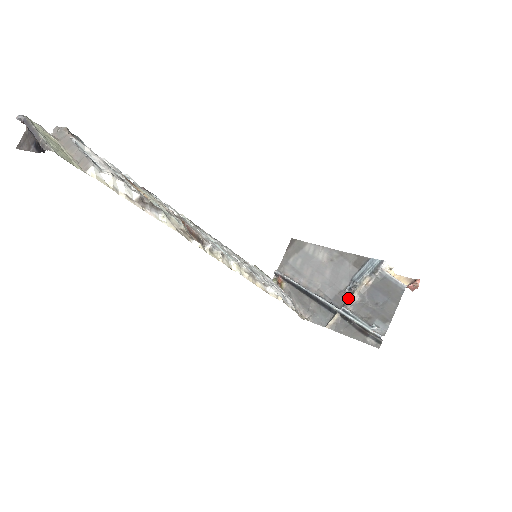
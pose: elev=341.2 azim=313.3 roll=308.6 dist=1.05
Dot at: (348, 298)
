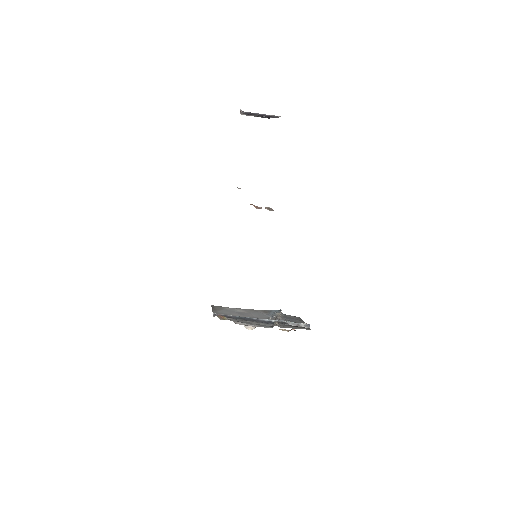
Dot at: (275, 319)
